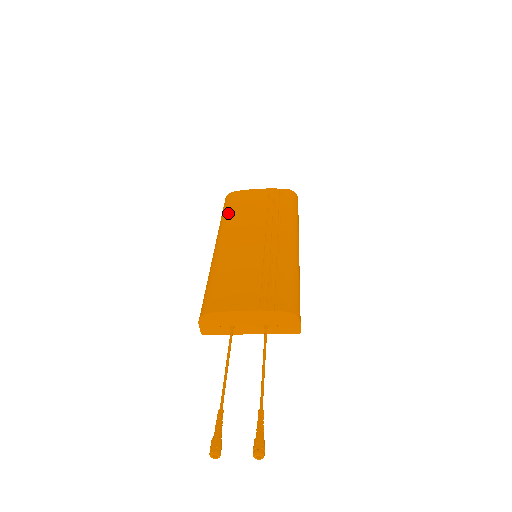
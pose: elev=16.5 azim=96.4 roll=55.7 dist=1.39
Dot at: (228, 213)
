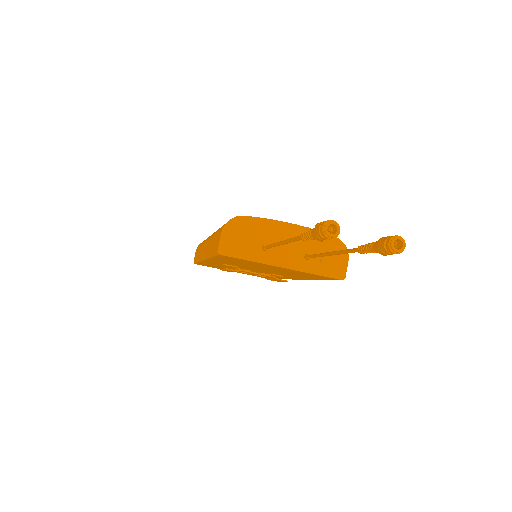
Dot at: occluded
